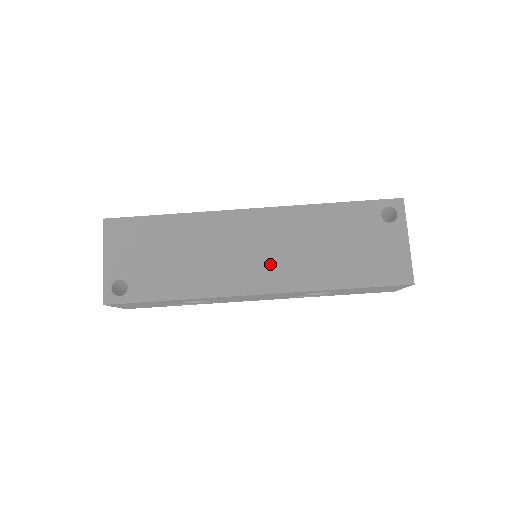
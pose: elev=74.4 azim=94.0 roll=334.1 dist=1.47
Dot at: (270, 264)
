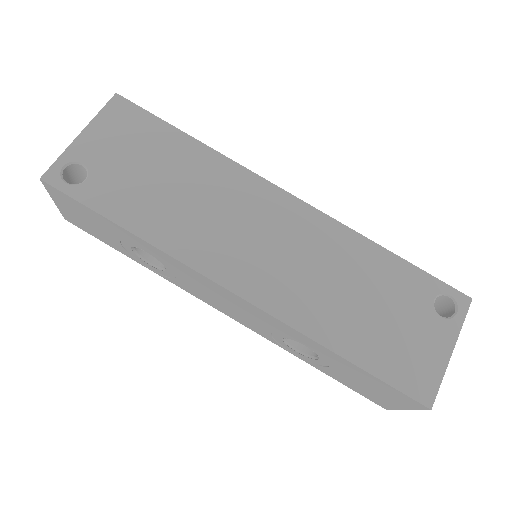
Dot at: (271, 267)
